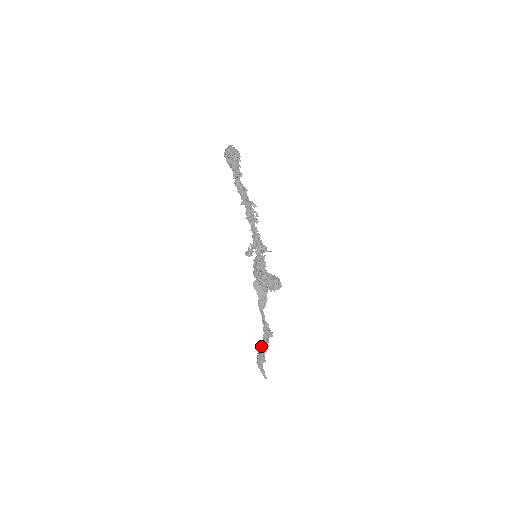
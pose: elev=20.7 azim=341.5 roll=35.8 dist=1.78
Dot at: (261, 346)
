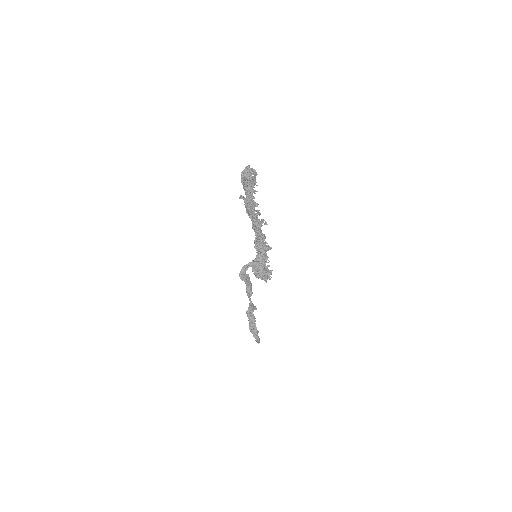
Dot at: (249, 322)
